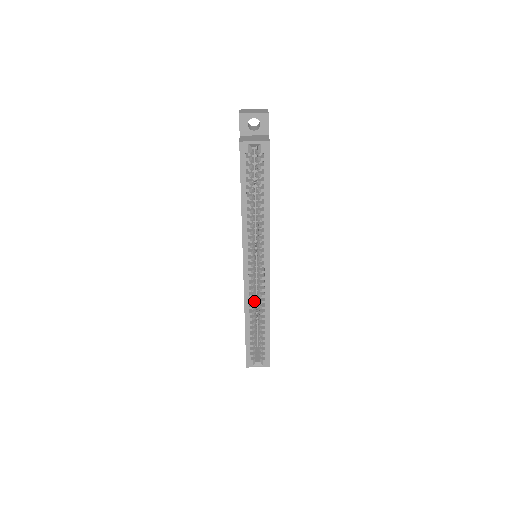
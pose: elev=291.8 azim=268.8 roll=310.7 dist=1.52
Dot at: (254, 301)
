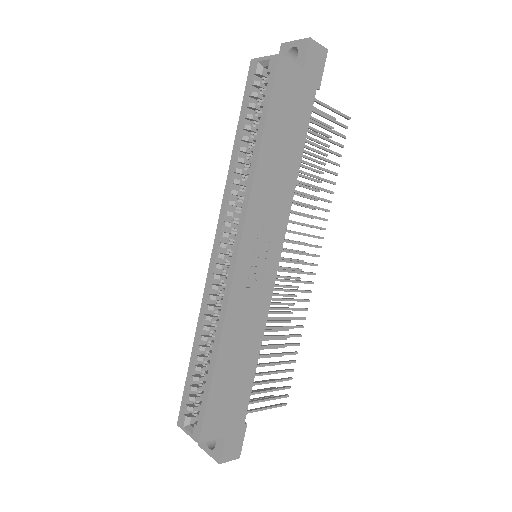
Dot at: occluded
